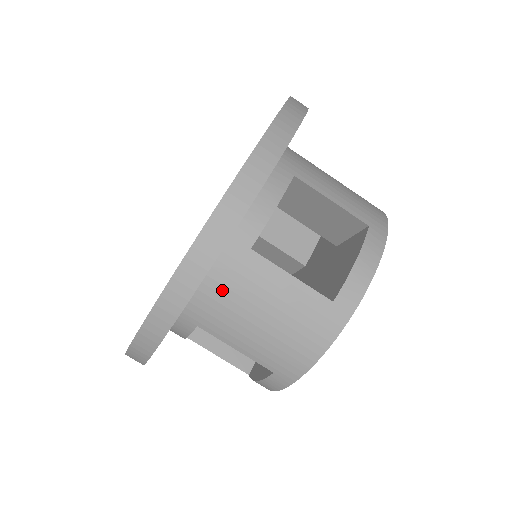
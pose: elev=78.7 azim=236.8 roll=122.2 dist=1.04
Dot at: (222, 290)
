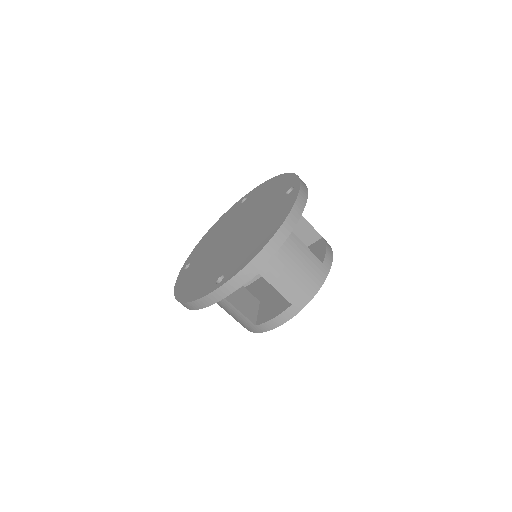
Dot at: (279, 250)
